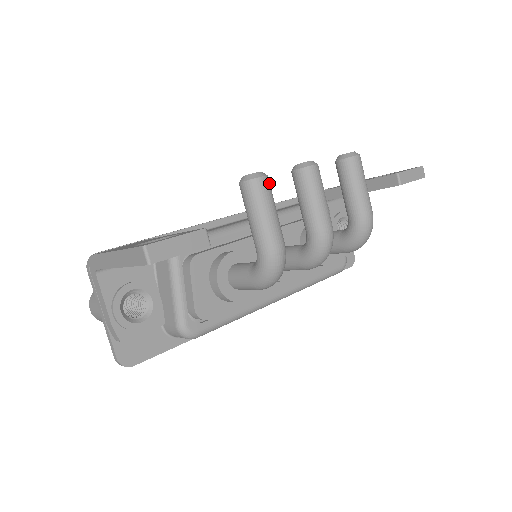
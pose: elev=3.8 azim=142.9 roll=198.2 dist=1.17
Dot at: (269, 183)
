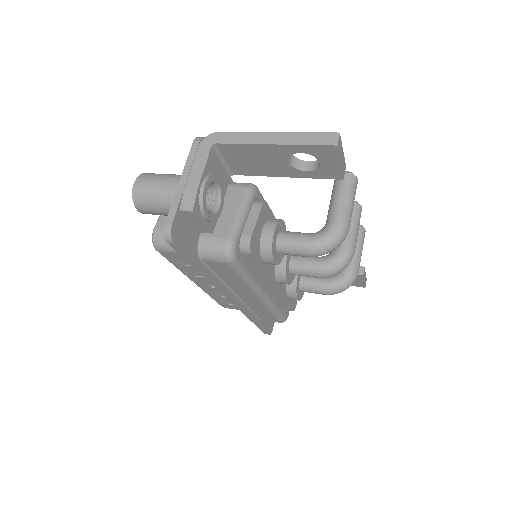
Dot at: occluded
